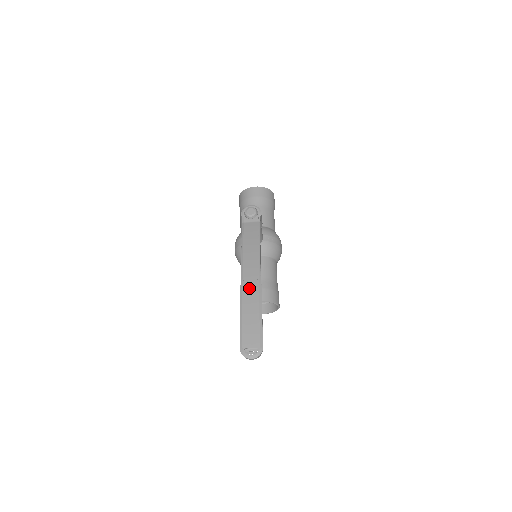
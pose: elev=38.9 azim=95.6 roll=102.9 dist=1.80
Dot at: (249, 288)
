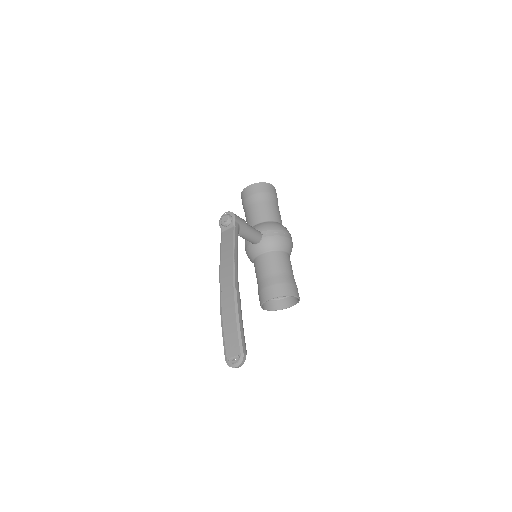
Dot at: (226, 298)
